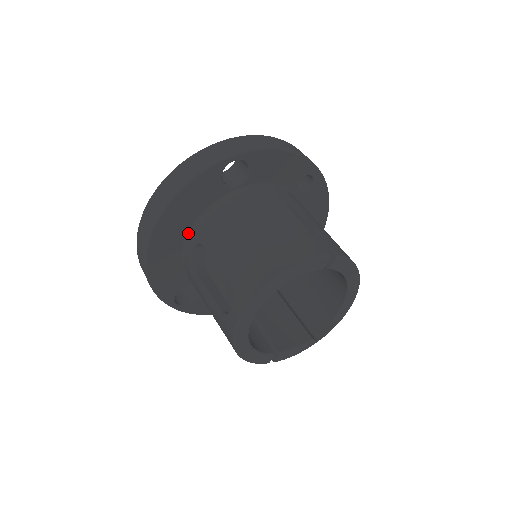
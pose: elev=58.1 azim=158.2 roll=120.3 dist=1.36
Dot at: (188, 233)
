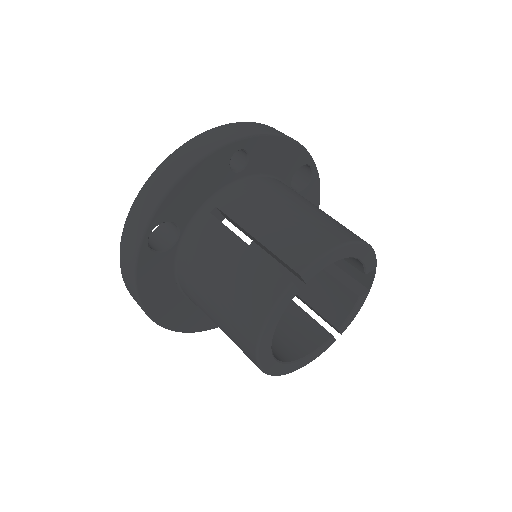
Dot at: (183, 294)
